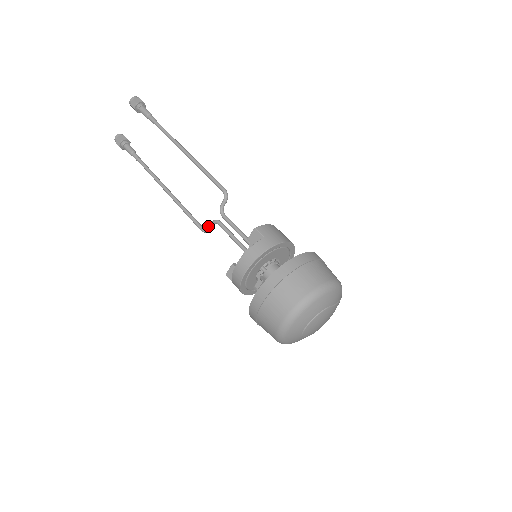
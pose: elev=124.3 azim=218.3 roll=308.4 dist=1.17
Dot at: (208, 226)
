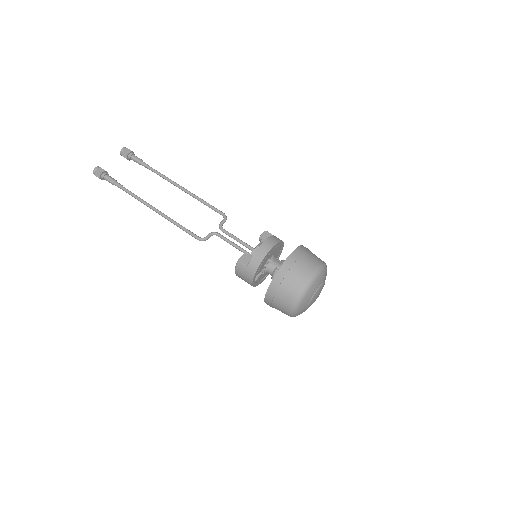
Dot at: (207, 235)
